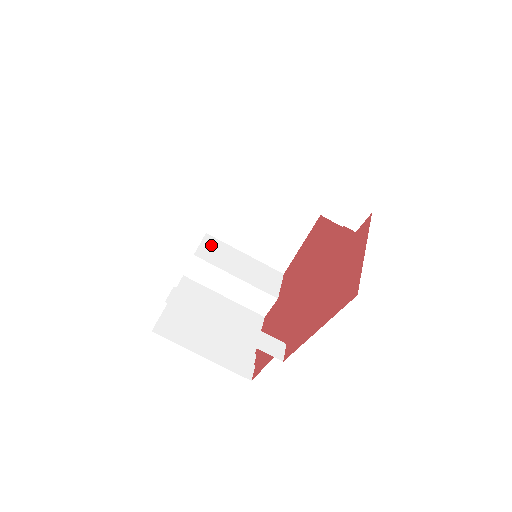
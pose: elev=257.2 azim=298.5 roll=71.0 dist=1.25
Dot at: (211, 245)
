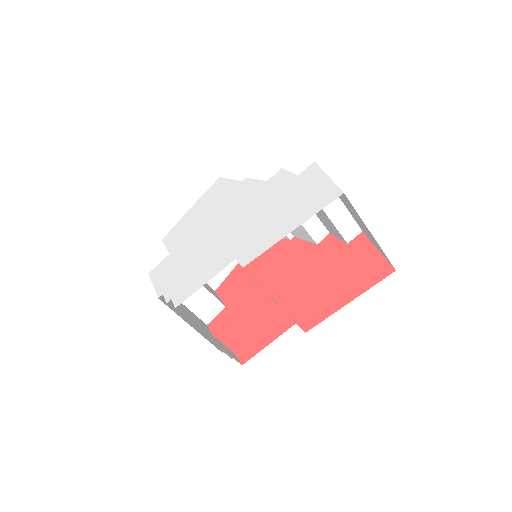
Dot at: occluded
